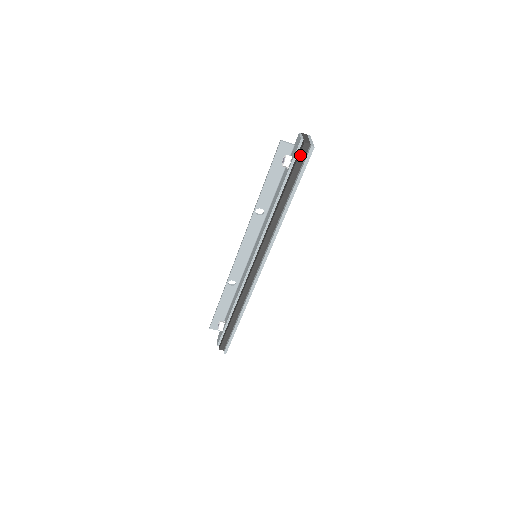
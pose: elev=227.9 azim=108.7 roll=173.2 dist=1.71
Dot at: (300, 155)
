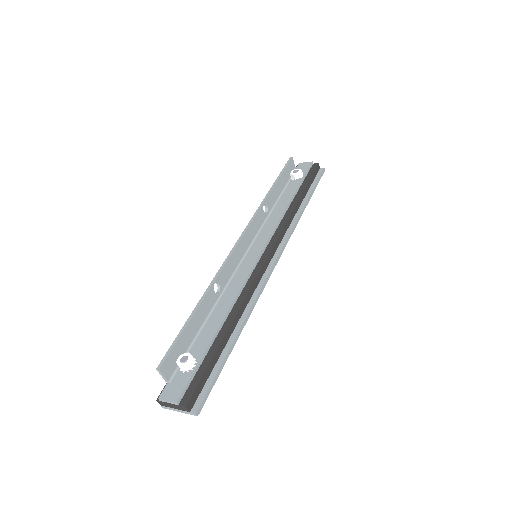
Dot at: (315, 170)
